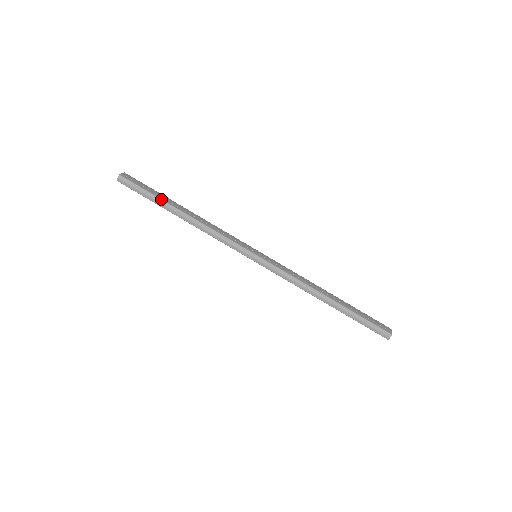
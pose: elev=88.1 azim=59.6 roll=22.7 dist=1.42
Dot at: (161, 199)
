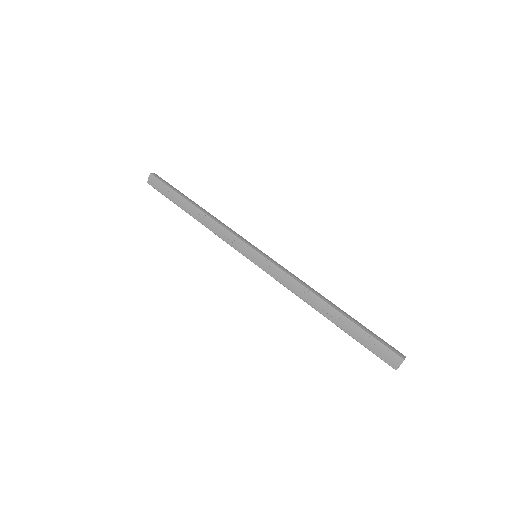
Dot at: (184, 195)
